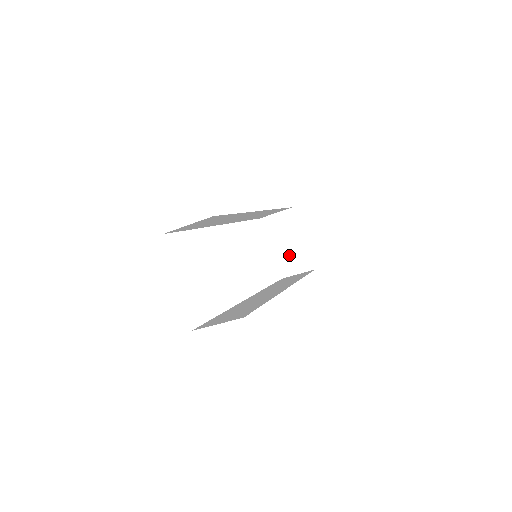
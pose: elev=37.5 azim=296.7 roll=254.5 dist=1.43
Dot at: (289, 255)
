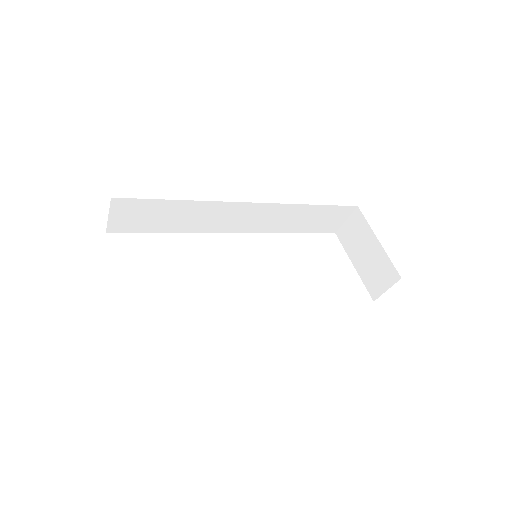
Dot at: (371, 268)
